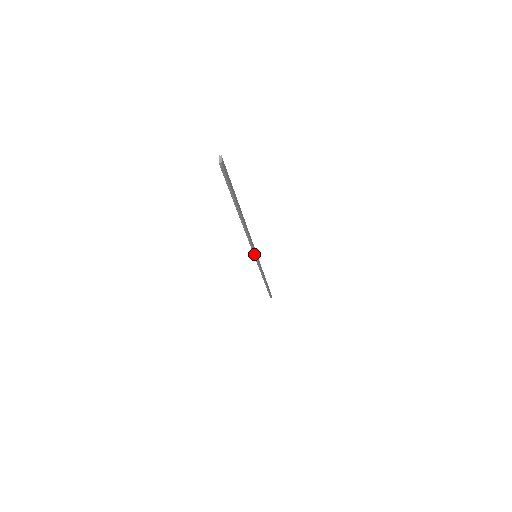
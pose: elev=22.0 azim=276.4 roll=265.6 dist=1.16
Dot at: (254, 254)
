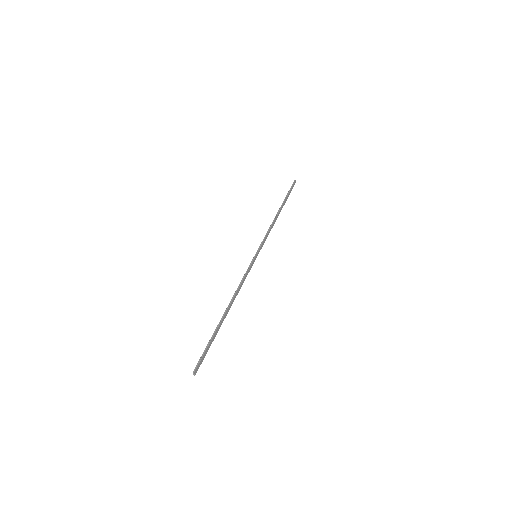
Dot at: (253, 263)
